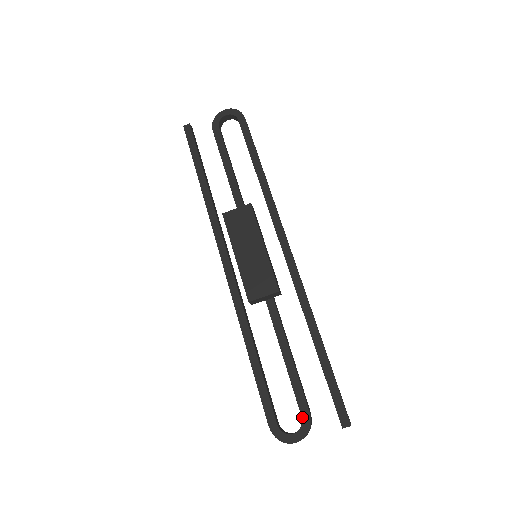
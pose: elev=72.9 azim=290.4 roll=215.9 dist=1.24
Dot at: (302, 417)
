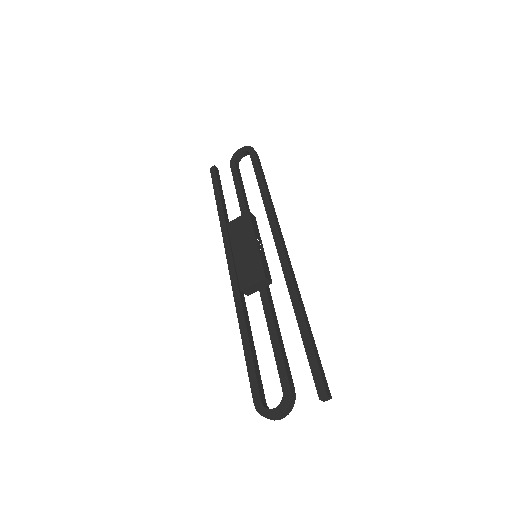
Dot at: (283, 392)
